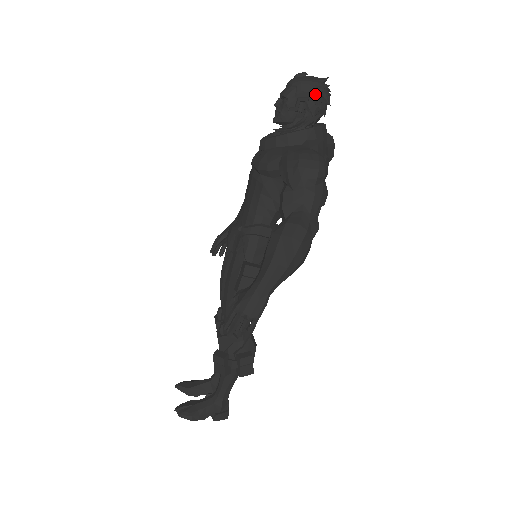
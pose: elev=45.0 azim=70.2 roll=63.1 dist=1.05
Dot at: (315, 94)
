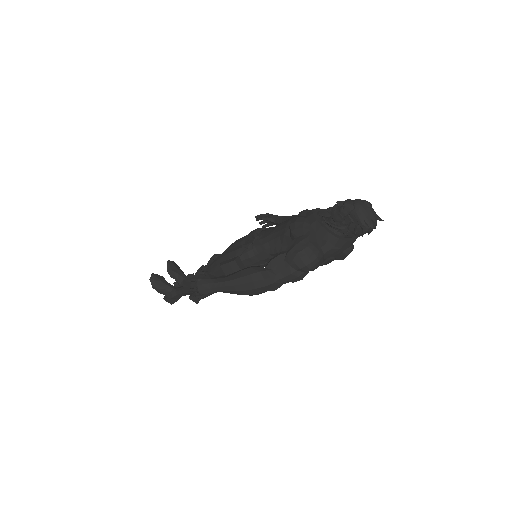
Dot at: (359, 224)
